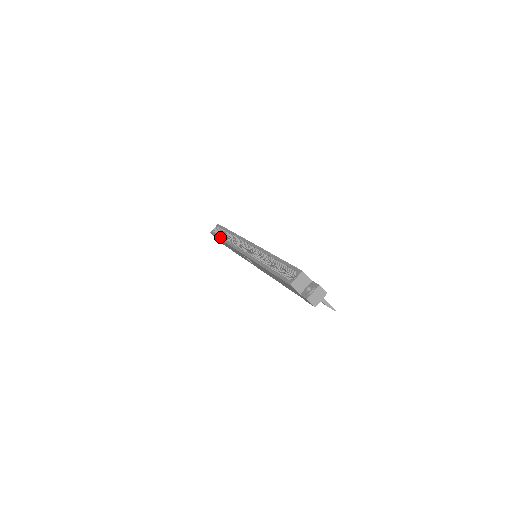
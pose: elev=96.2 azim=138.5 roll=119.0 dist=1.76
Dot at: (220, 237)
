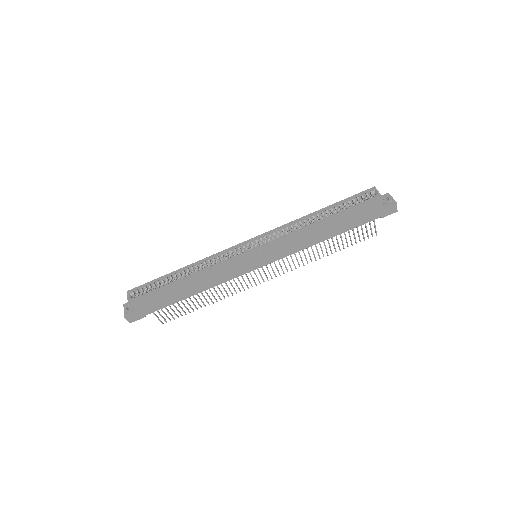
Dot at: (170, 283)
